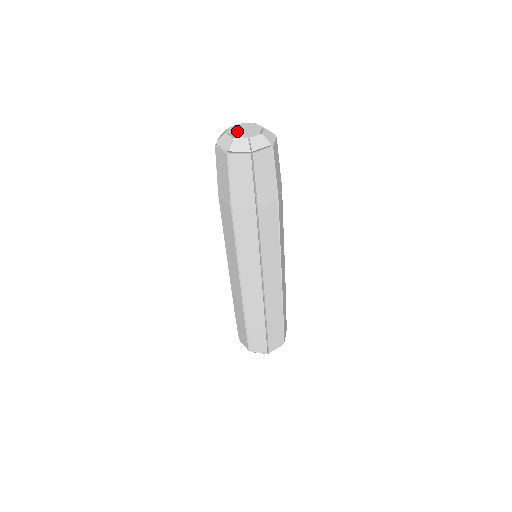
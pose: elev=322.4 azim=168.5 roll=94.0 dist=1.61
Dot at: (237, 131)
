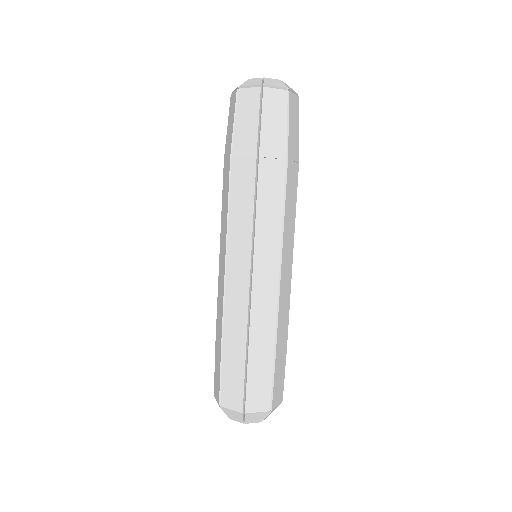
Dot at: occluded
